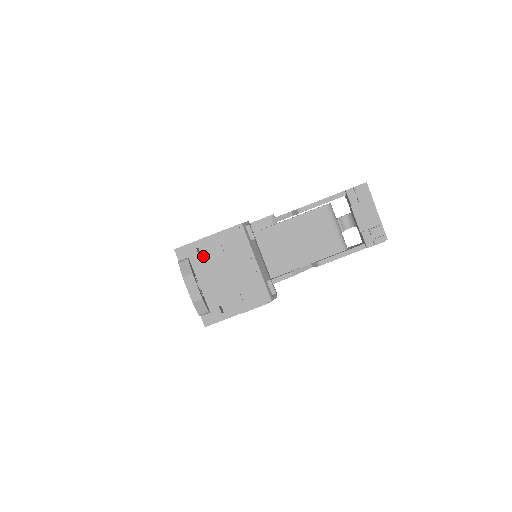
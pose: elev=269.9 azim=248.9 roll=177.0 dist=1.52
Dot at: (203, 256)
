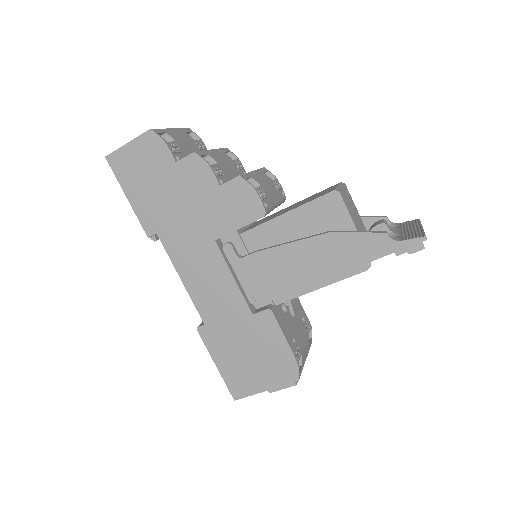
Dot at: occluded
